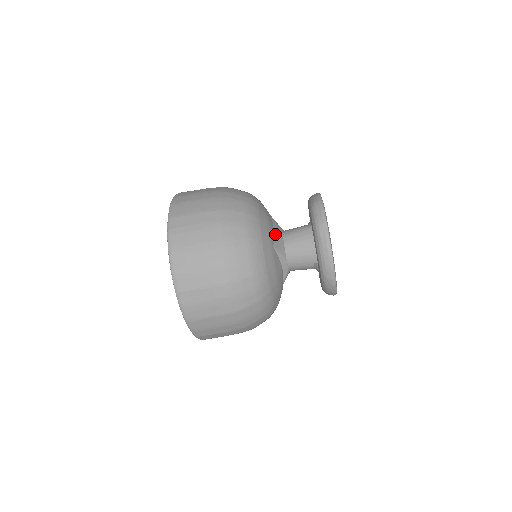
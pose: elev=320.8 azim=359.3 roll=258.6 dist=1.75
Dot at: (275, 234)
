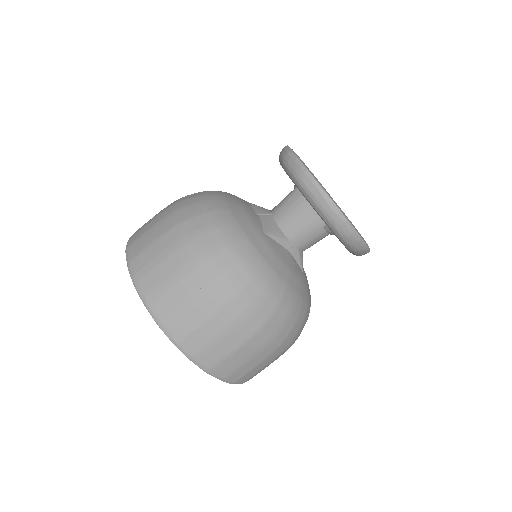
Dot at: (260, 219)
